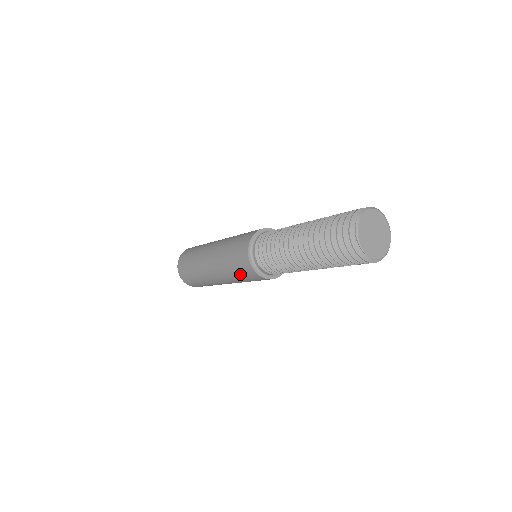
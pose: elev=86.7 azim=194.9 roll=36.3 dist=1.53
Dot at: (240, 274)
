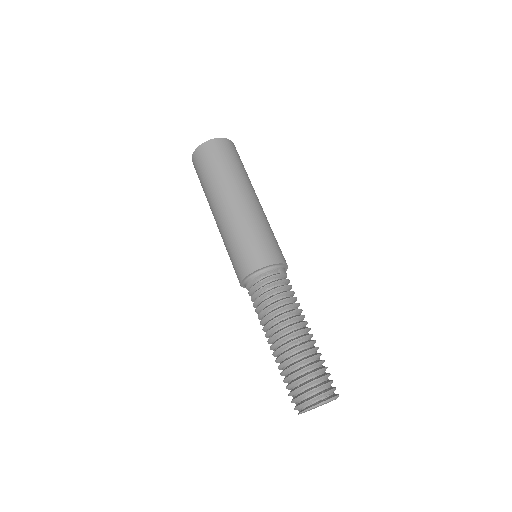
Dot at: occluded
